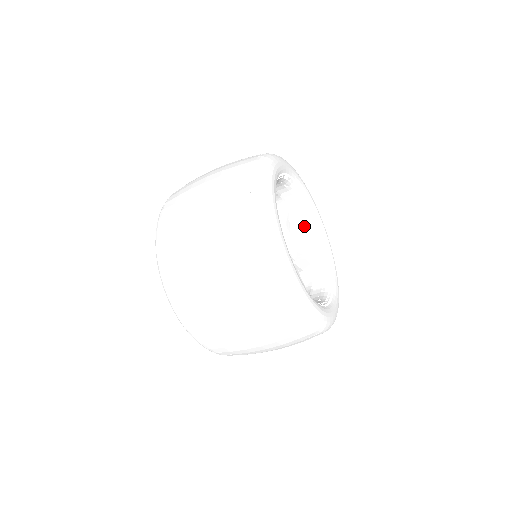
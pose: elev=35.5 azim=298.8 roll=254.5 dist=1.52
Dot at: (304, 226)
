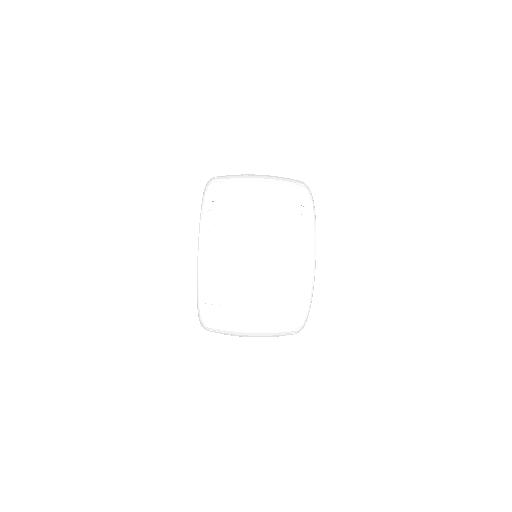
Dot at: occluded
